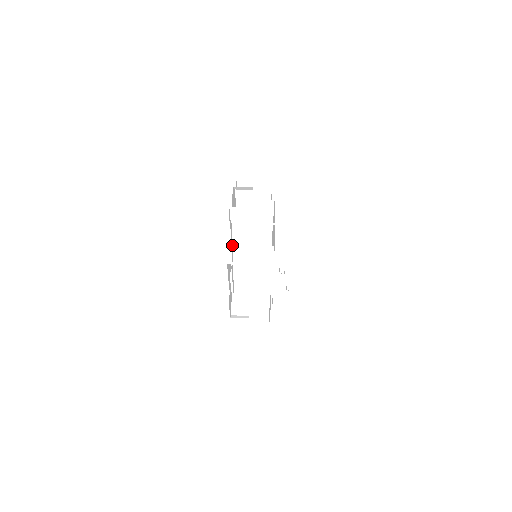
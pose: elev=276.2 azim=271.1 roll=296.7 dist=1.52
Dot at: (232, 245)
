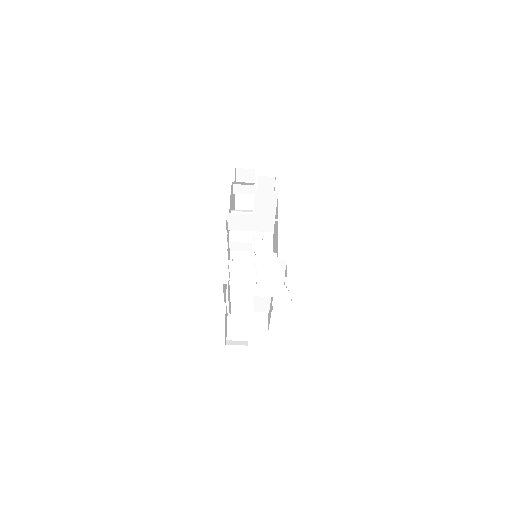
Dot at: (229, 250)
